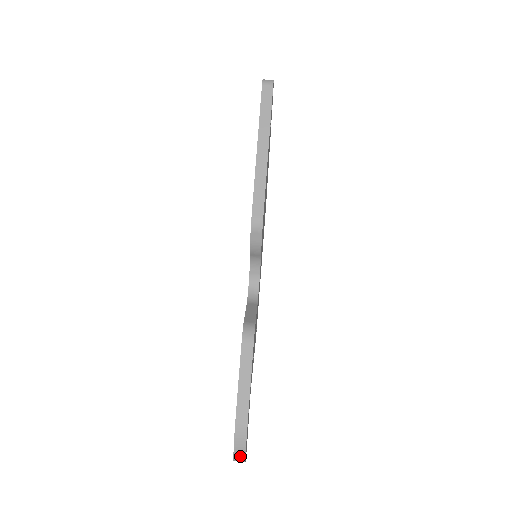
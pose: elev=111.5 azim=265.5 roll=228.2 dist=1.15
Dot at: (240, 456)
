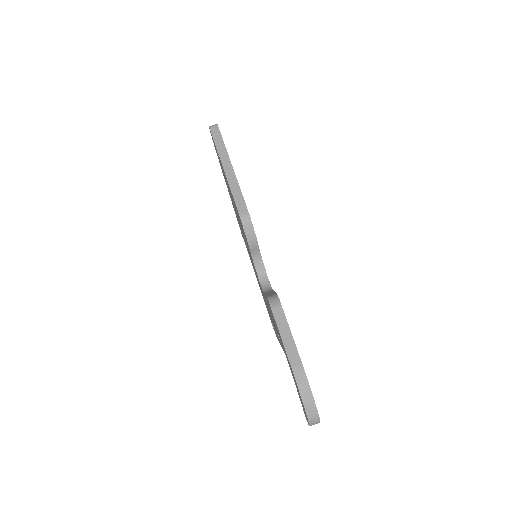
Dot at: (312, 412)
